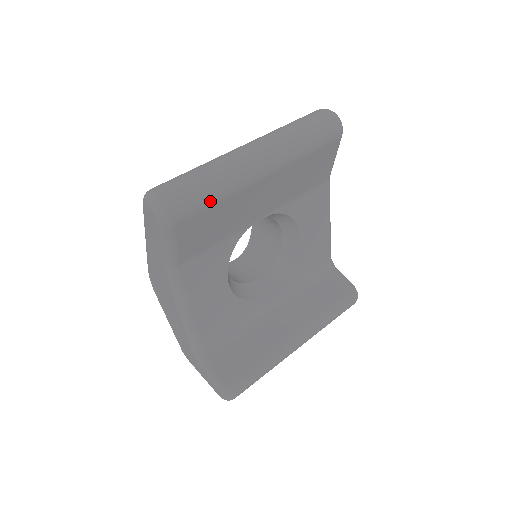
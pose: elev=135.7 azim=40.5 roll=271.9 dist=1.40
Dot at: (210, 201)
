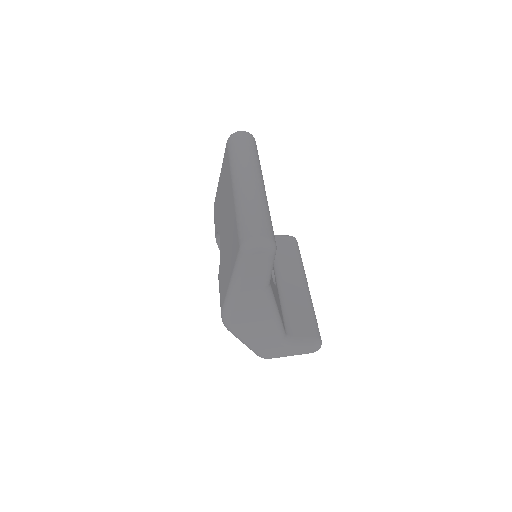
Dot at: (271, 222)
